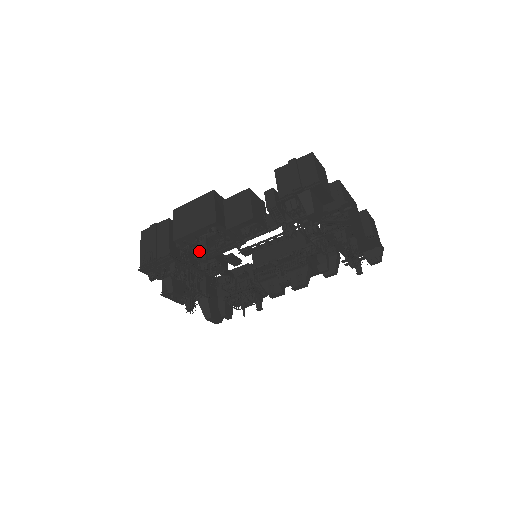
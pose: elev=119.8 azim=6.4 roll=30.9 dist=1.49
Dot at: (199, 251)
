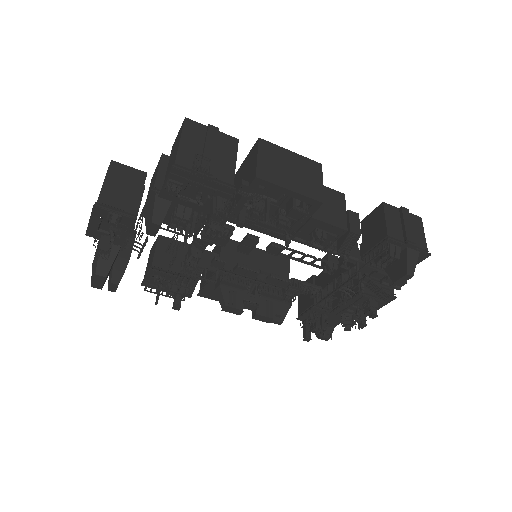
Dot at: (238, 207)
